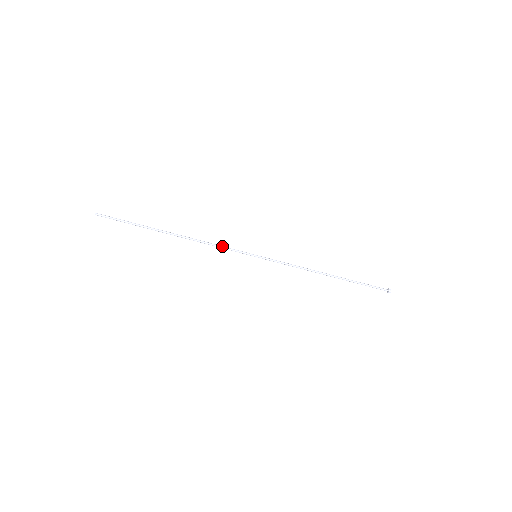
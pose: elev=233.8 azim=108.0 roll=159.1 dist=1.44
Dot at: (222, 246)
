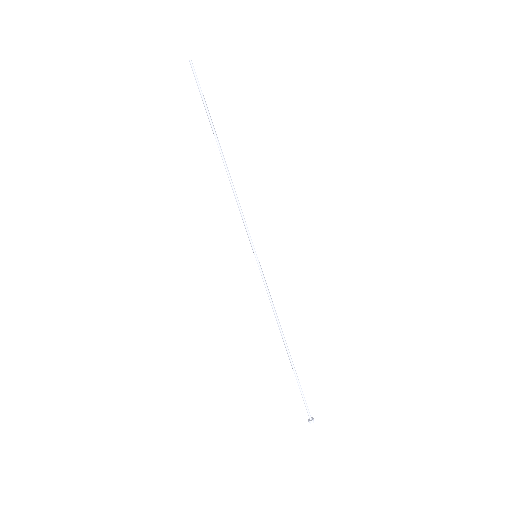
Dot at: occluded
